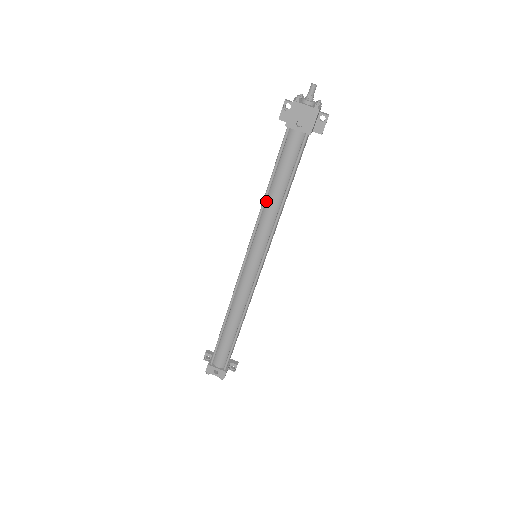
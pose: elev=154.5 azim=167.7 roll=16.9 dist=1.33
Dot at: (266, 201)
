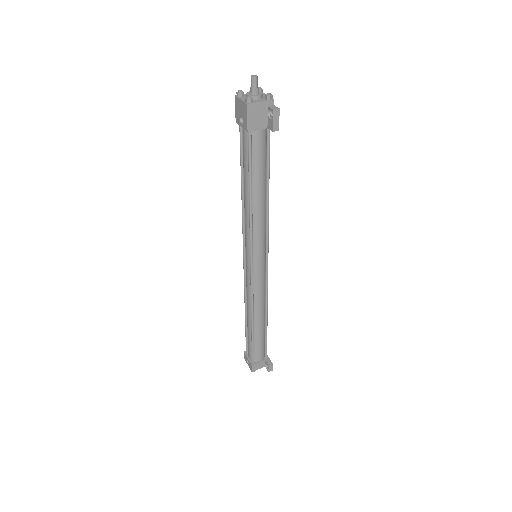
Dot at: occluded
